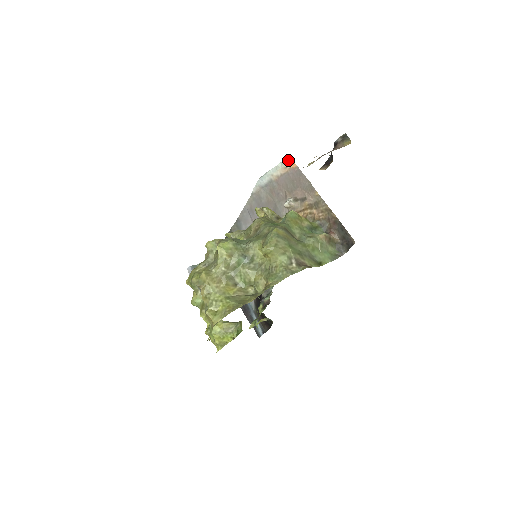
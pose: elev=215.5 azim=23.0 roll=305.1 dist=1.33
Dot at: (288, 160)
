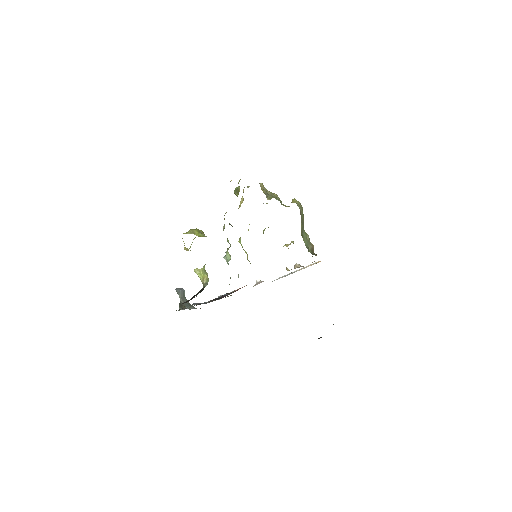
Dot at: (319, 261)
